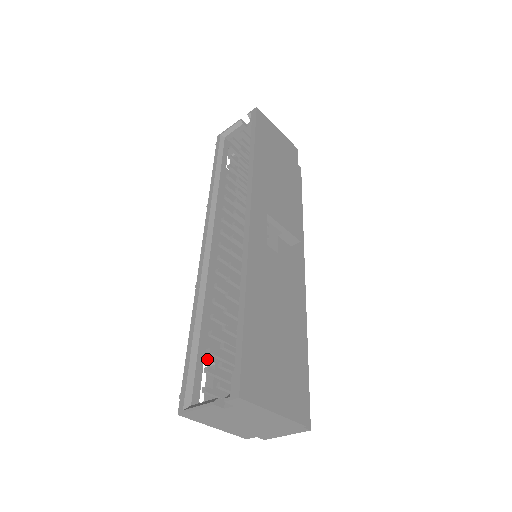
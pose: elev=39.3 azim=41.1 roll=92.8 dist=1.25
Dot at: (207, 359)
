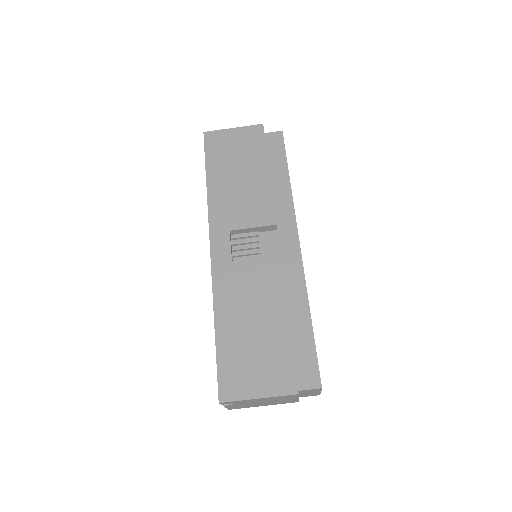
Dot at: occluded
